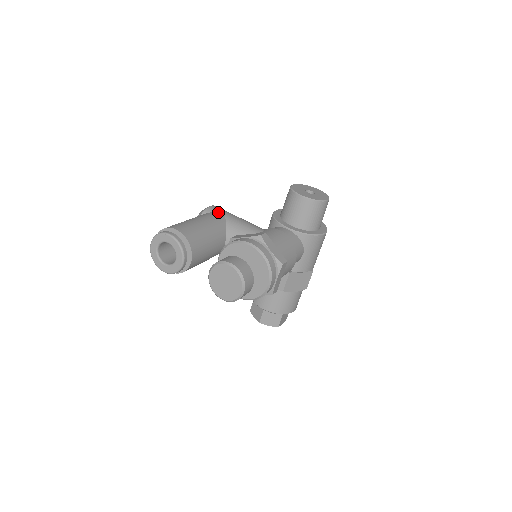
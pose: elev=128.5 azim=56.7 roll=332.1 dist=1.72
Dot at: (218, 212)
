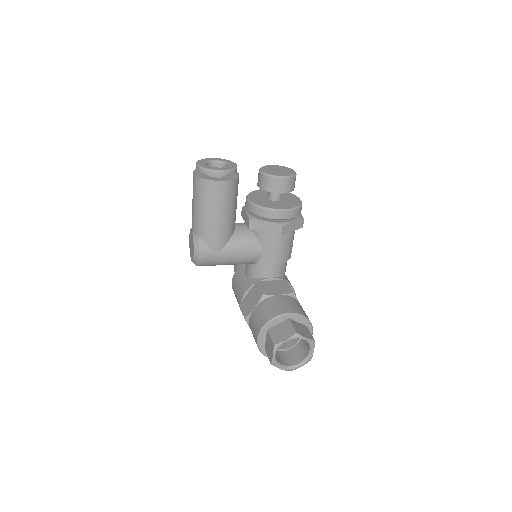
Dot at: occluded
